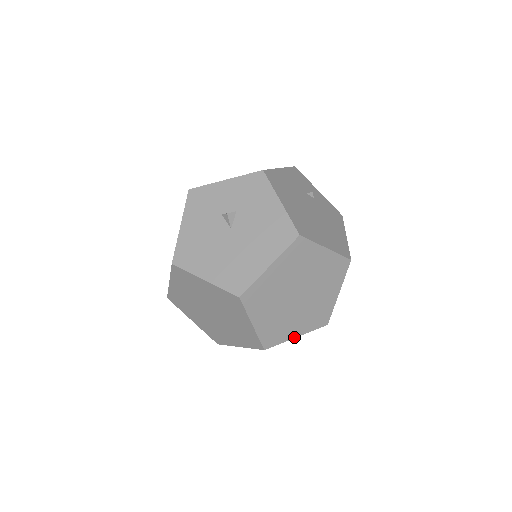
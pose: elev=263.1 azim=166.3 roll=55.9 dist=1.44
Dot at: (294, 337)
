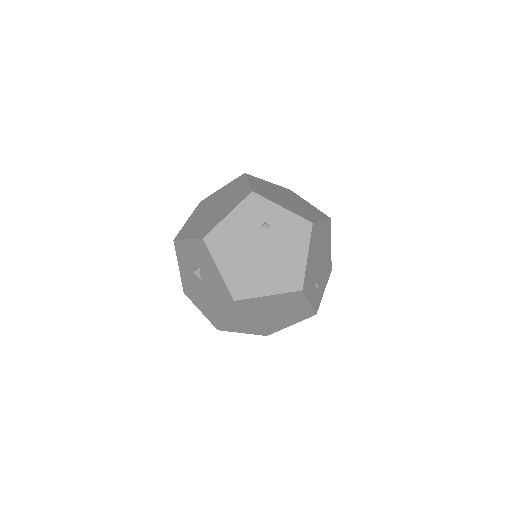
Dot at: (288, 326)
